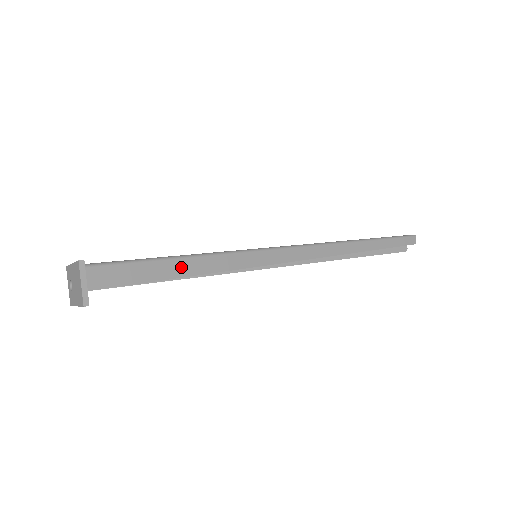
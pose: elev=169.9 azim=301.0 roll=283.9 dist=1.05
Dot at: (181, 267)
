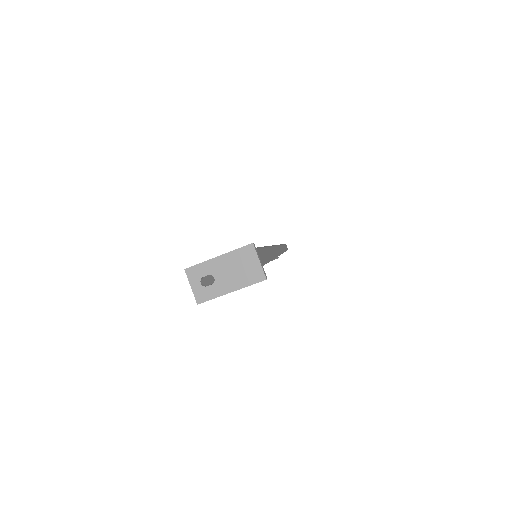
Dot at: (264, 255)
